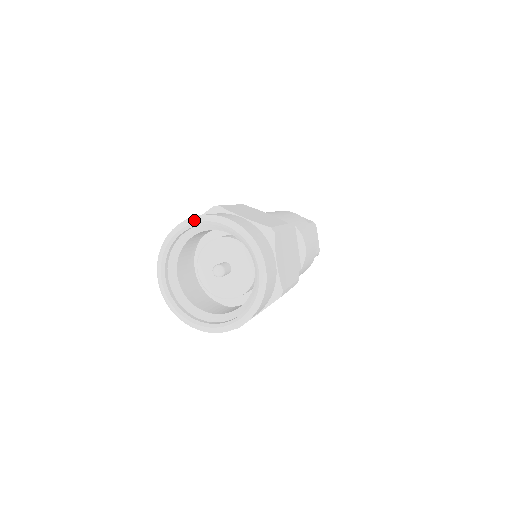
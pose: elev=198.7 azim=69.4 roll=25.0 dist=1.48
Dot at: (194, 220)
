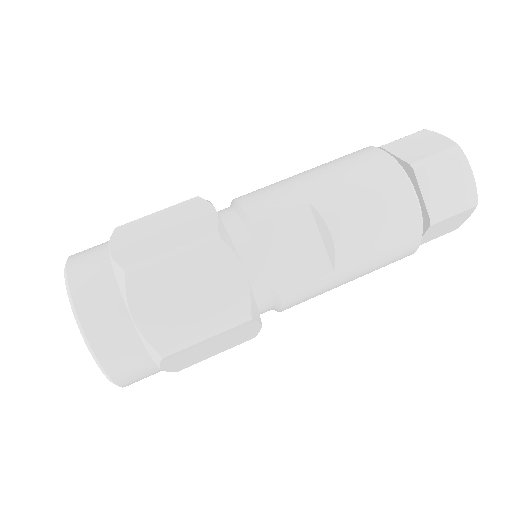
Dot at: occluded
